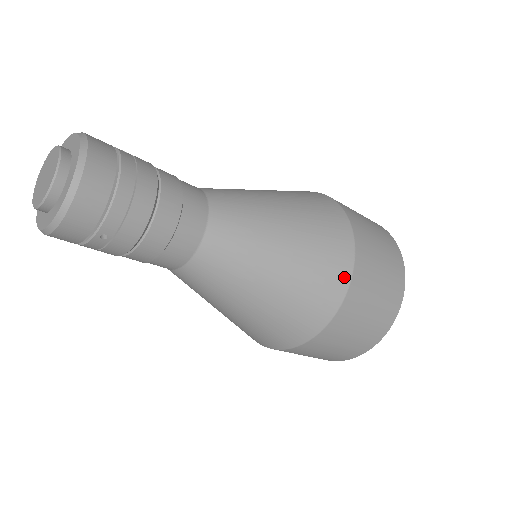
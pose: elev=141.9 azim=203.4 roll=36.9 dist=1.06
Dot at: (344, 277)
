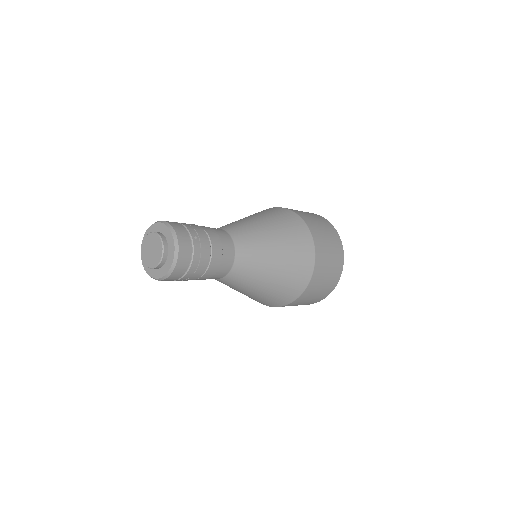
Dot at: (298, 293)
